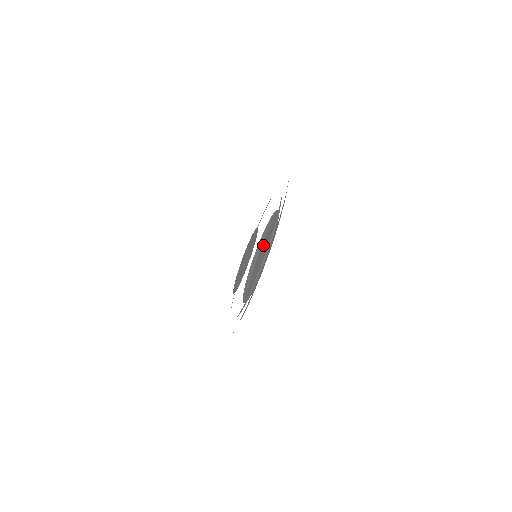
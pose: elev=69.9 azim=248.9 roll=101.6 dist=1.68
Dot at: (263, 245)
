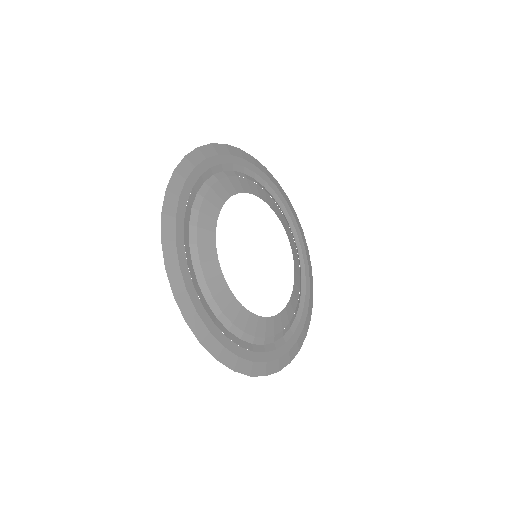
Dot at: occluded
